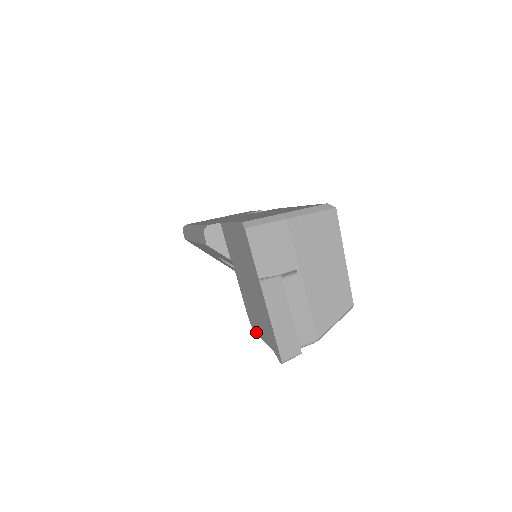
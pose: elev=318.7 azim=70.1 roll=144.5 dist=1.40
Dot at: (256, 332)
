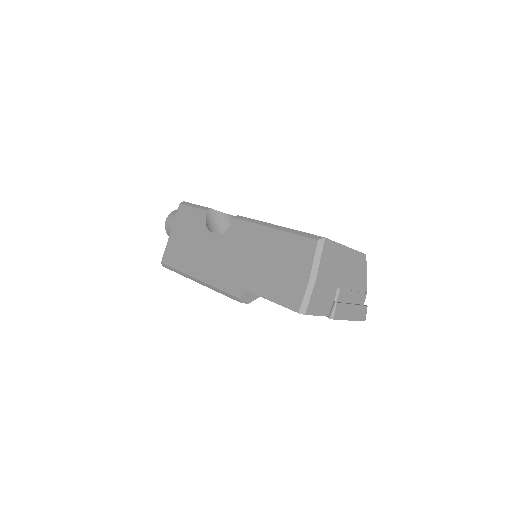
Dot at: occluded
